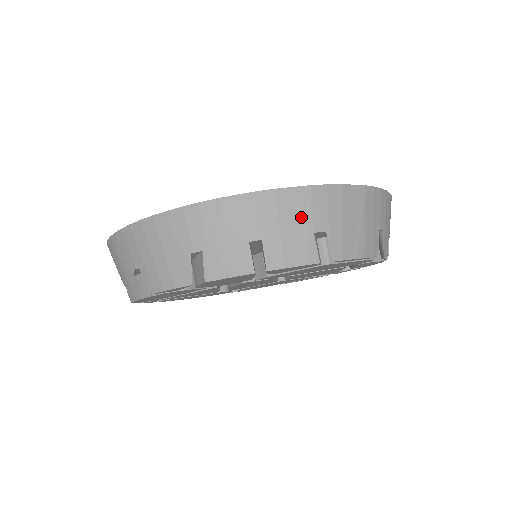
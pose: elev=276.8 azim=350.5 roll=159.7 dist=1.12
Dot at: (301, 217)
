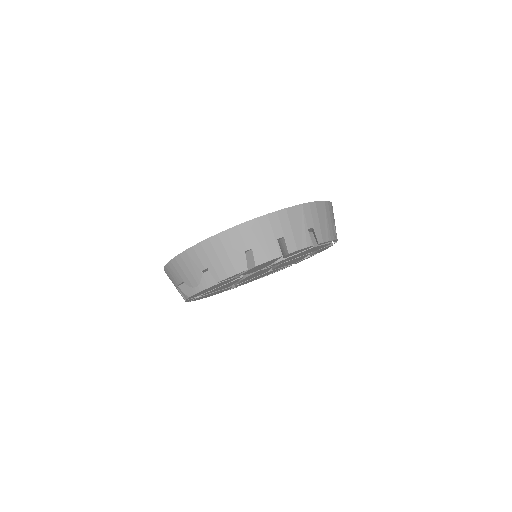
Dot at: (300, 222)
